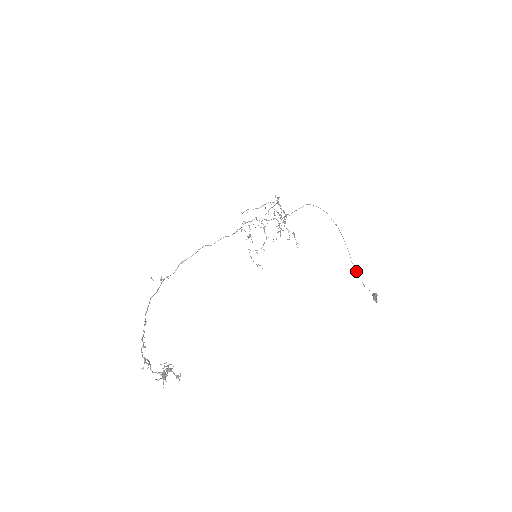
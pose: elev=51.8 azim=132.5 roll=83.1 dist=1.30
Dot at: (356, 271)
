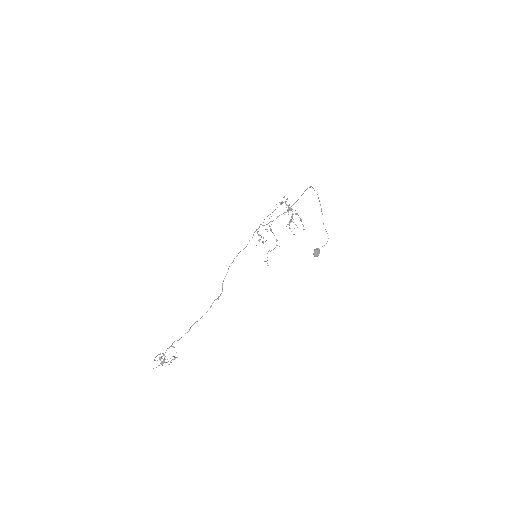
Dot at: (326, 231)
